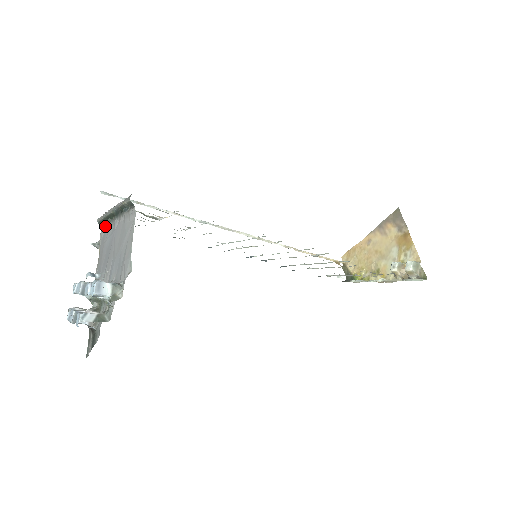
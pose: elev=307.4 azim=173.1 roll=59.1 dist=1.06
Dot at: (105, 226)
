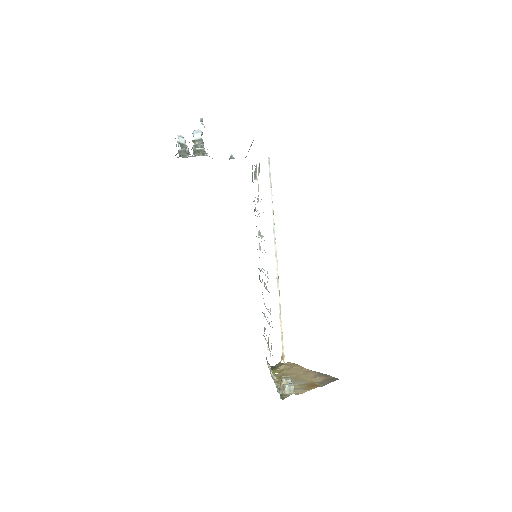
Dot at: occluded
